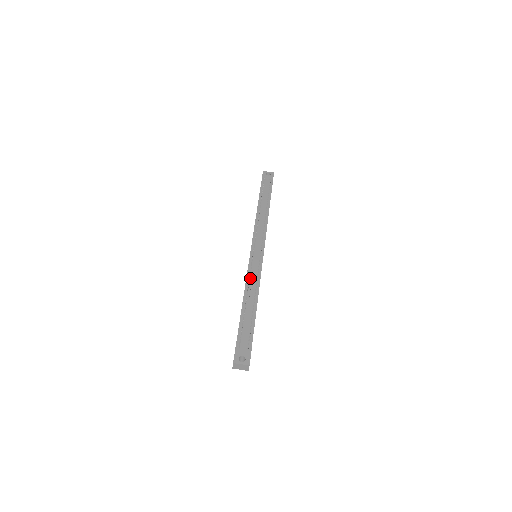
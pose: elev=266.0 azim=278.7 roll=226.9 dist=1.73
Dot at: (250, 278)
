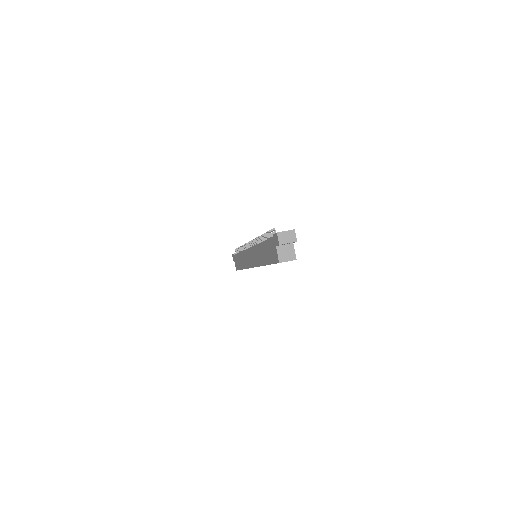
Dot at: occluded
